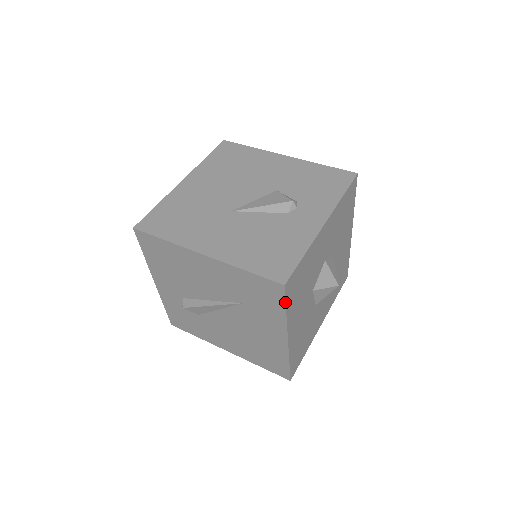
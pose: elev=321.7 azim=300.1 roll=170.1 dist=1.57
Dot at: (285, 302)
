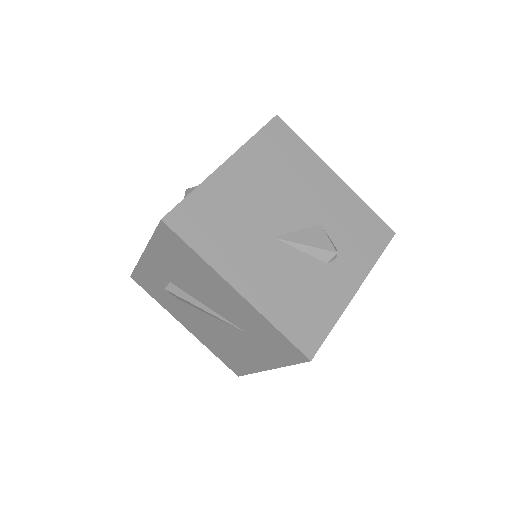
Dot at: (297, 363)
